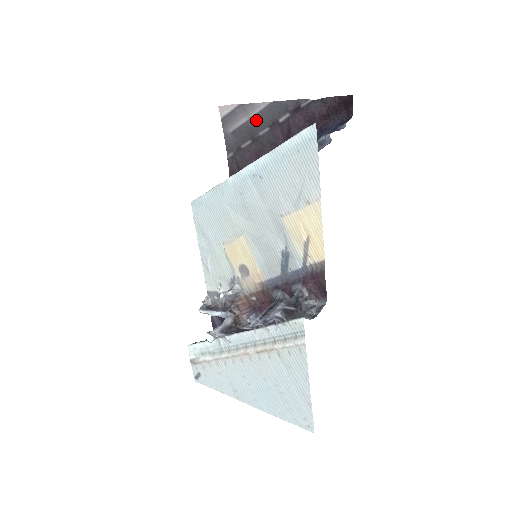
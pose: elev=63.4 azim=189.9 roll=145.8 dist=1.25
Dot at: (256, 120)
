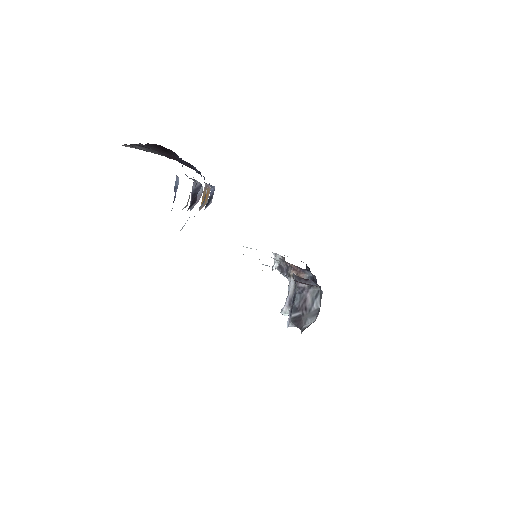
Dot at: occluded
